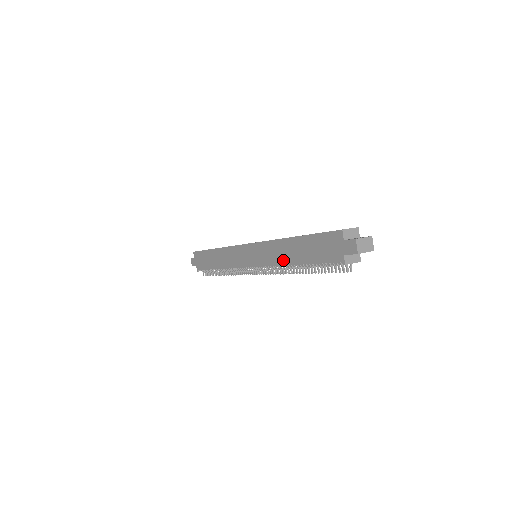
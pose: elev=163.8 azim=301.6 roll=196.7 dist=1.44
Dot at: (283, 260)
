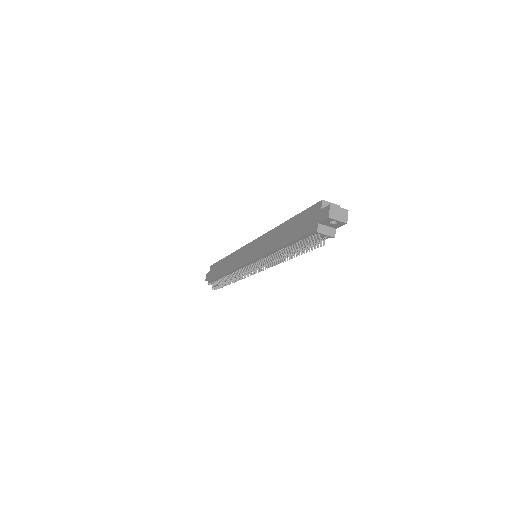
Dot at: (273, 246)
